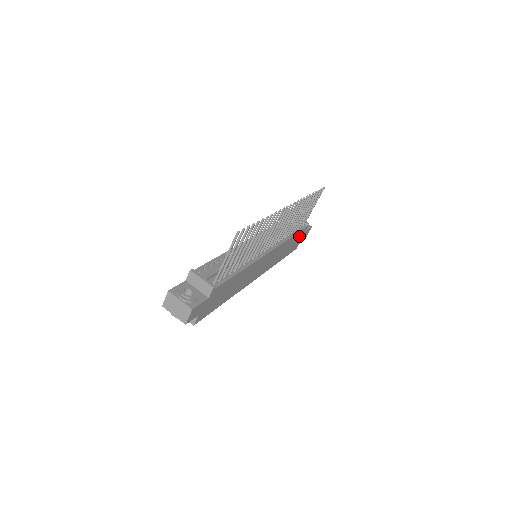
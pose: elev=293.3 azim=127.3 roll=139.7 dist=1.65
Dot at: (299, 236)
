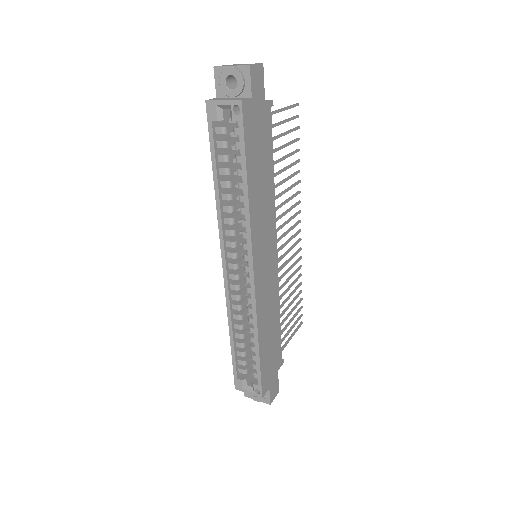
Dot at: (275, 357)
